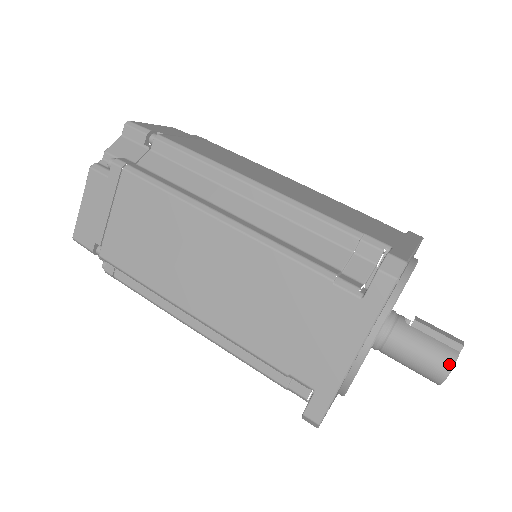
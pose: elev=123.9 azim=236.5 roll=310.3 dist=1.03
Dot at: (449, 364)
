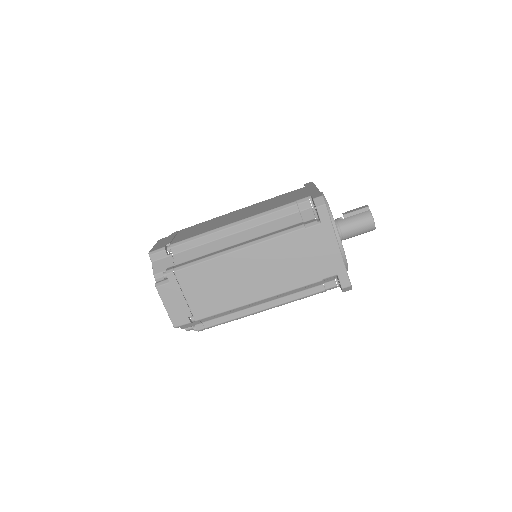
Dot at: (370, 218)
